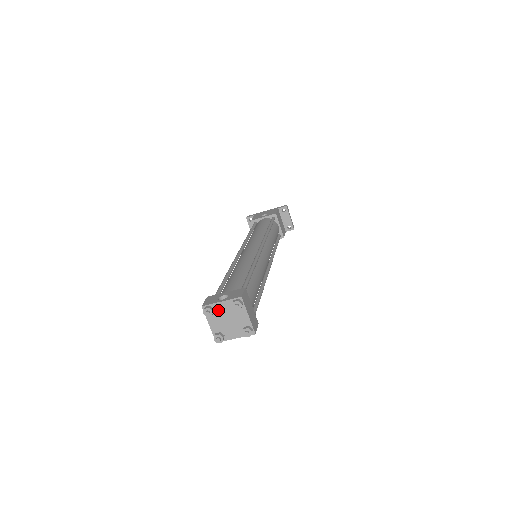
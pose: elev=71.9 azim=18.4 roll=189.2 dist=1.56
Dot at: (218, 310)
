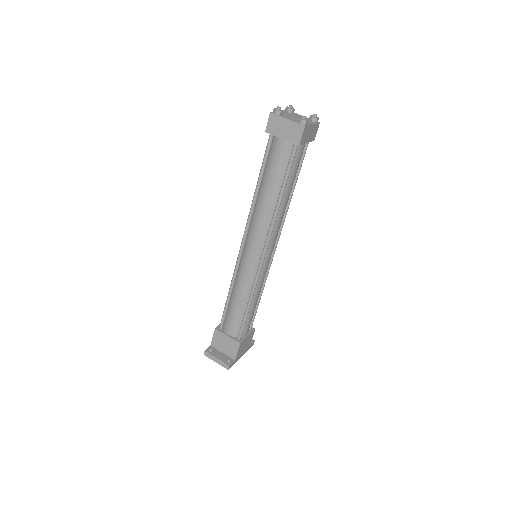
Dot at: (282, 114)
